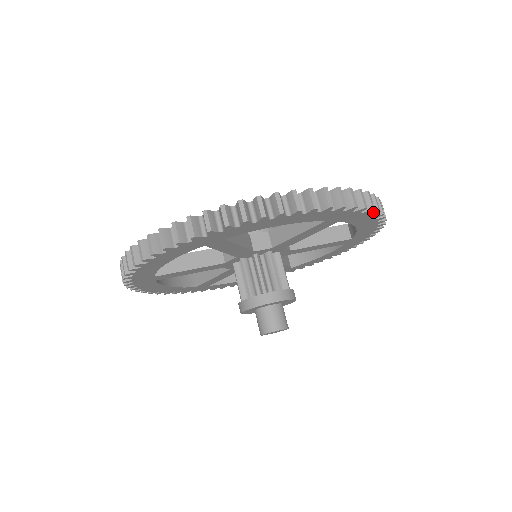
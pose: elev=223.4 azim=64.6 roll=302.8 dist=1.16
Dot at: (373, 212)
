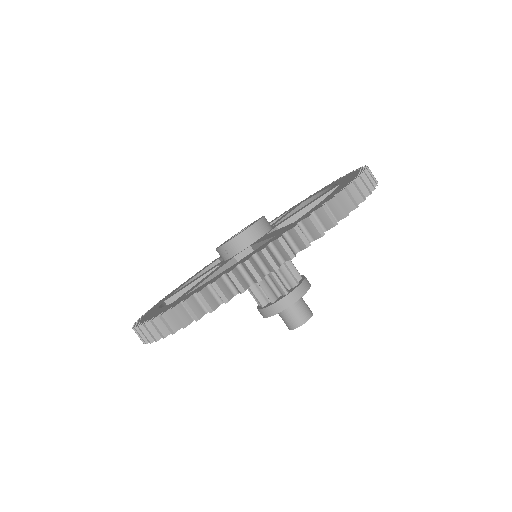
Dot at: (340, 219)
